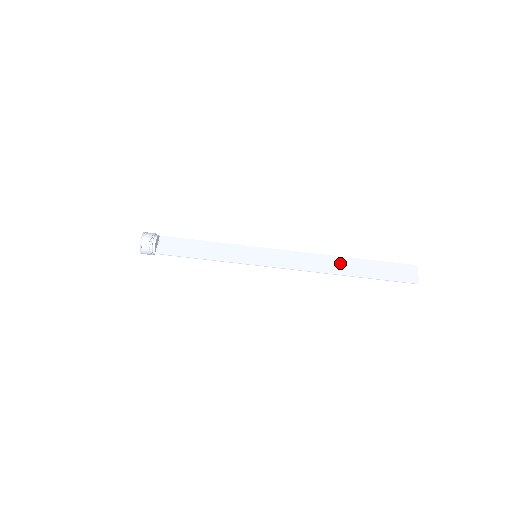
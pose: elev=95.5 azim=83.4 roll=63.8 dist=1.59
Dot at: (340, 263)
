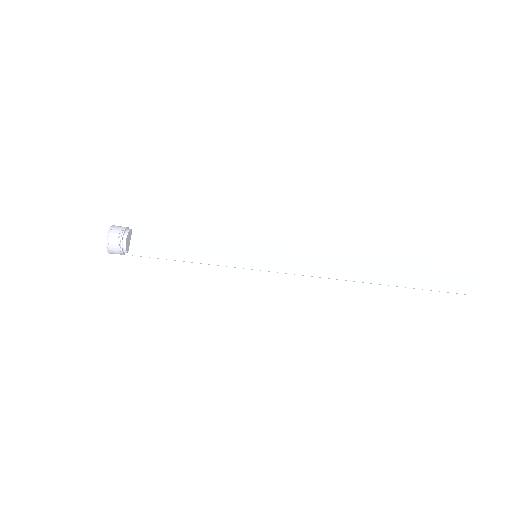
Dot at: (367, 265)
